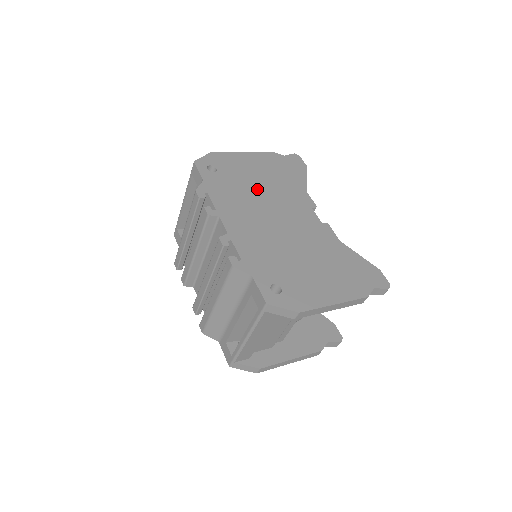
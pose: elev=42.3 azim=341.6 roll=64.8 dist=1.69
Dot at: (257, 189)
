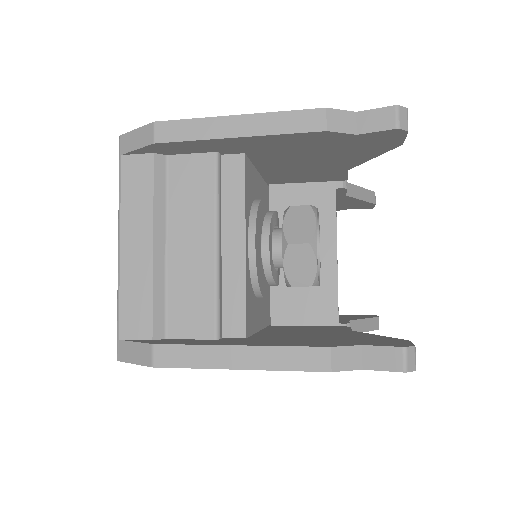
Dot at: occluded
